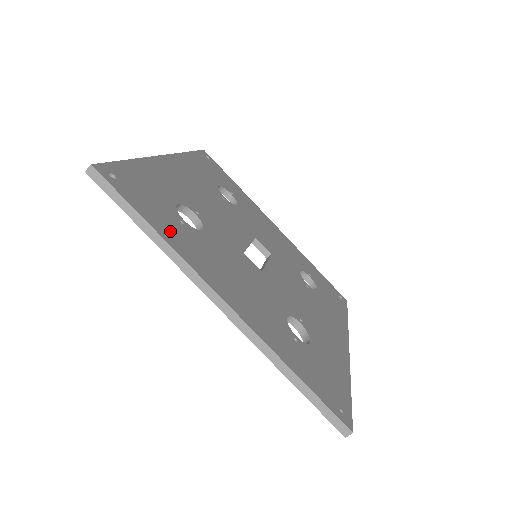
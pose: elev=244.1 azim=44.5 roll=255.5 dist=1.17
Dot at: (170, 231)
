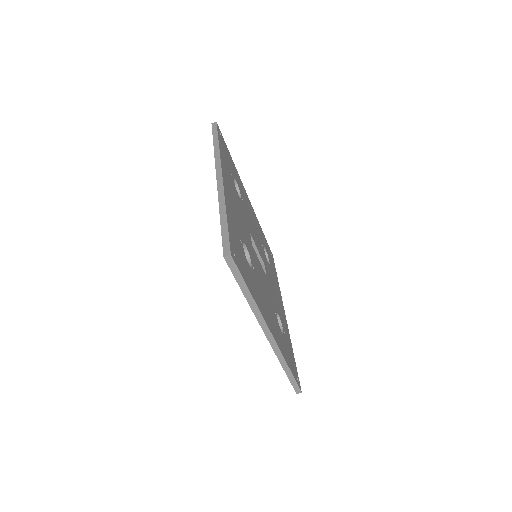
Dot at: (224, 158)
